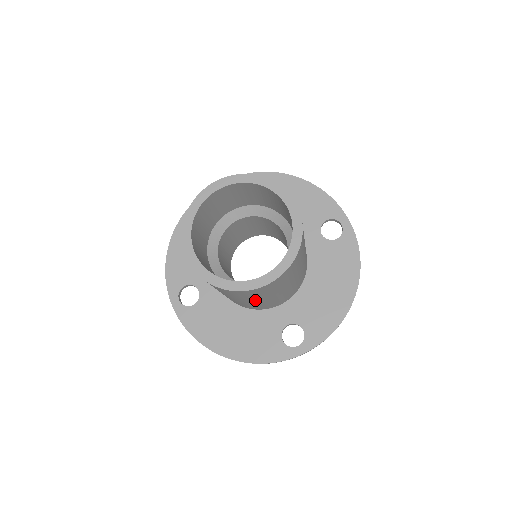
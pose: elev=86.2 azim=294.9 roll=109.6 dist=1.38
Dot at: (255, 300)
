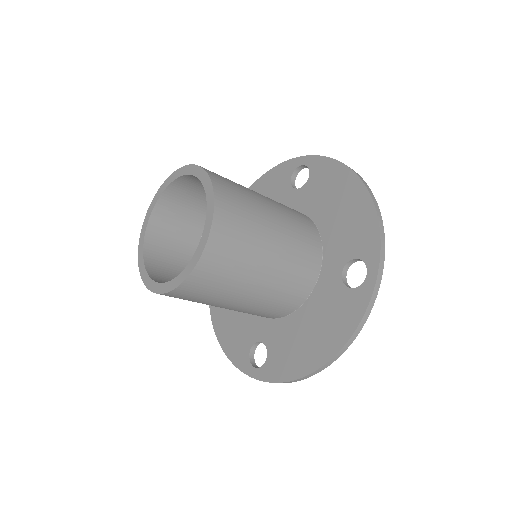
Dot at: (258, 271)
